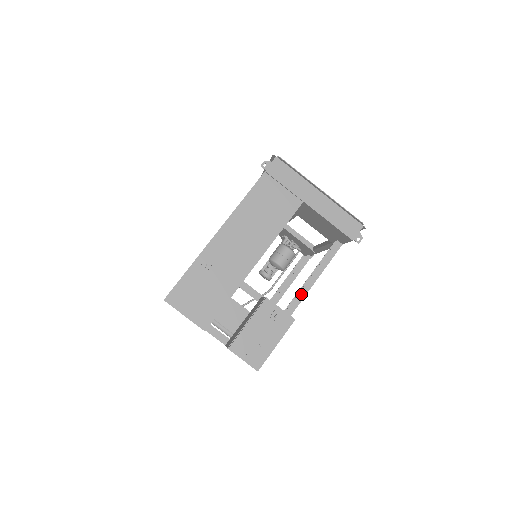
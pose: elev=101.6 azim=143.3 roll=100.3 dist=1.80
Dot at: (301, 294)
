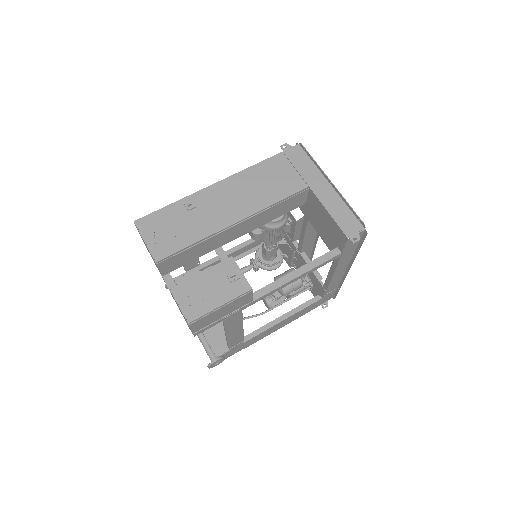
Dot at: (276, 283)
